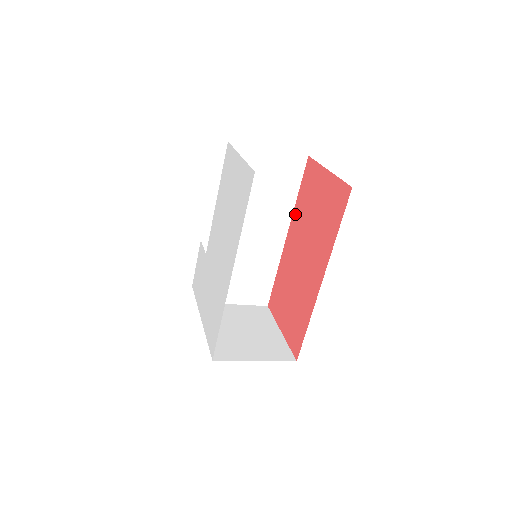
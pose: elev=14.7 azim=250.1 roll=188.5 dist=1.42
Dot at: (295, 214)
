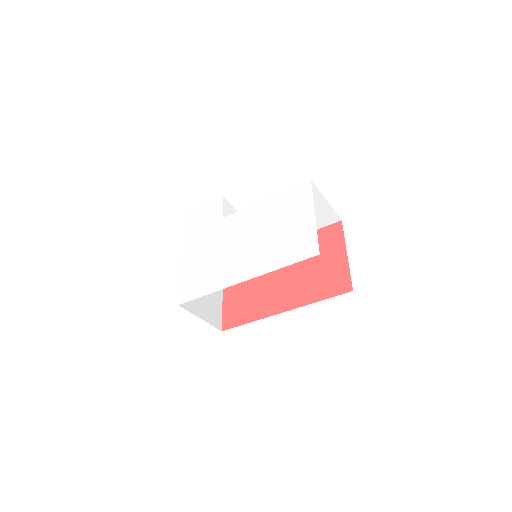
Dot at: occluded
